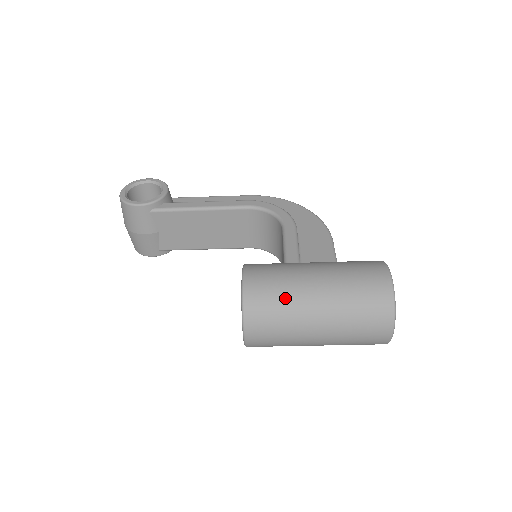
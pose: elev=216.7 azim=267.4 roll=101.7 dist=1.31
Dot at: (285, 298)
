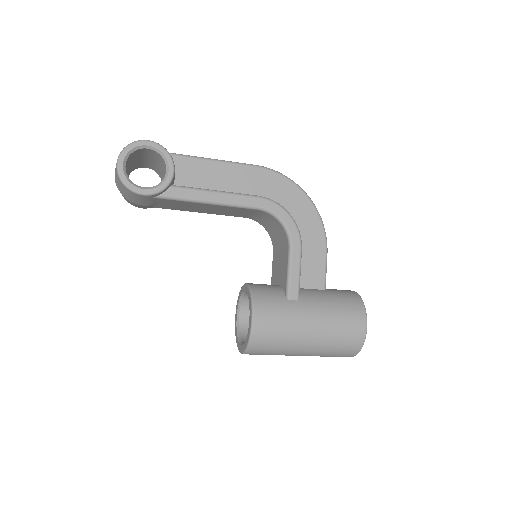
Dot at: (283, 343)
